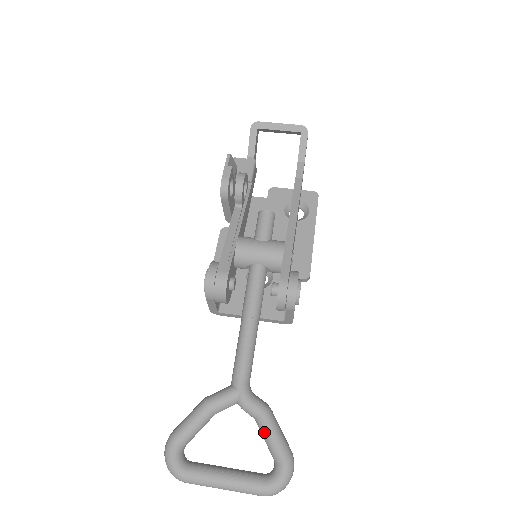
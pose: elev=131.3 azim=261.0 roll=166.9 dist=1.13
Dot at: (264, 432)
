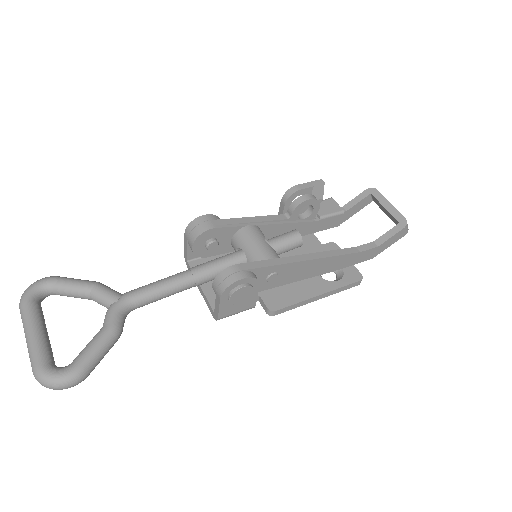
Dot at: (92, 339)
